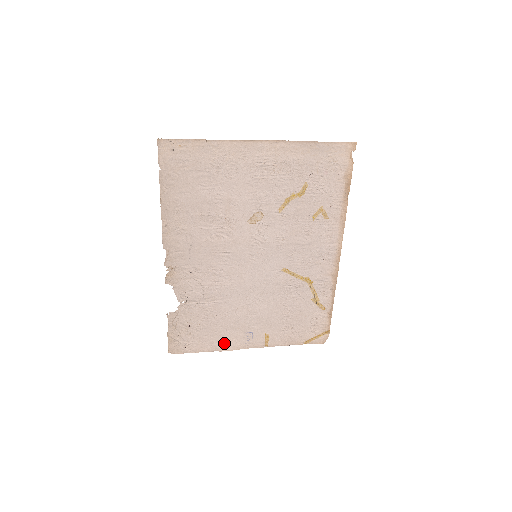
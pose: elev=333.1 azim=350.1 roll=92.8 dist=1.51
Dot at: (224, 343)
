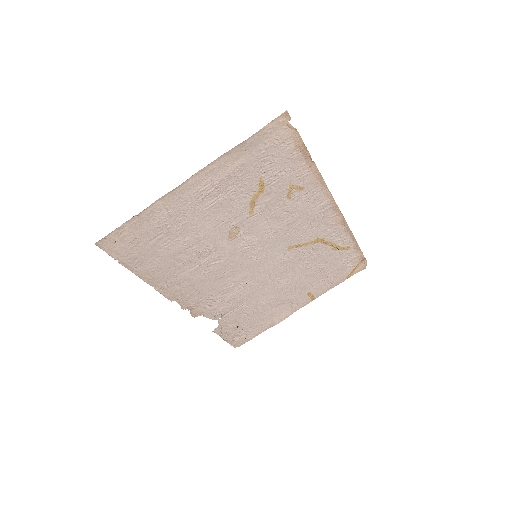
Dot at: (275, 318)
